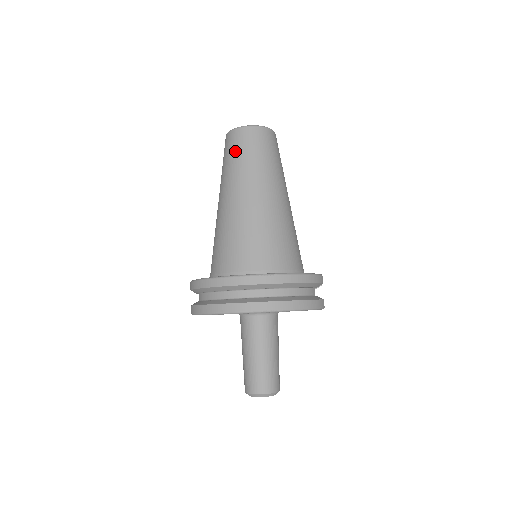
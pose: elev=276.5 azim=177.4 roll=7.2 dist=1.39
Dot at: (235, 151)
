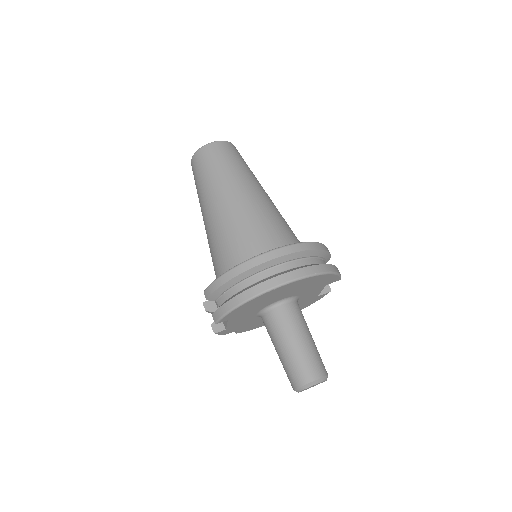
Dot at: (211, 163)
